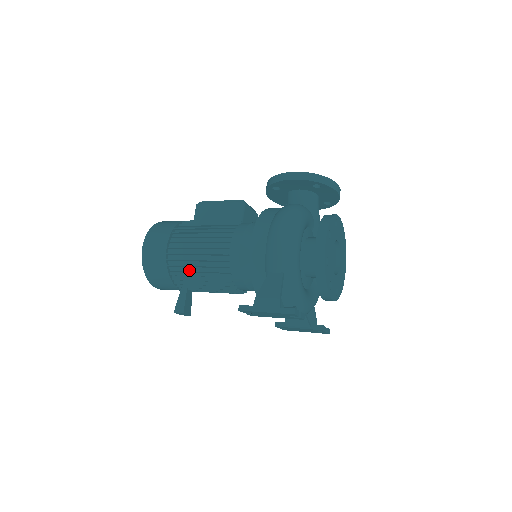
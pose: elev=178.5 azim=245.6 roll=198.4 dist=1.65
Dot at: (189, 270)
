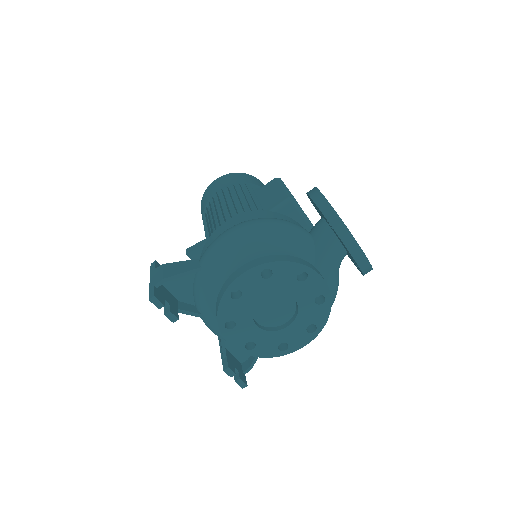
Dot at: occluded
